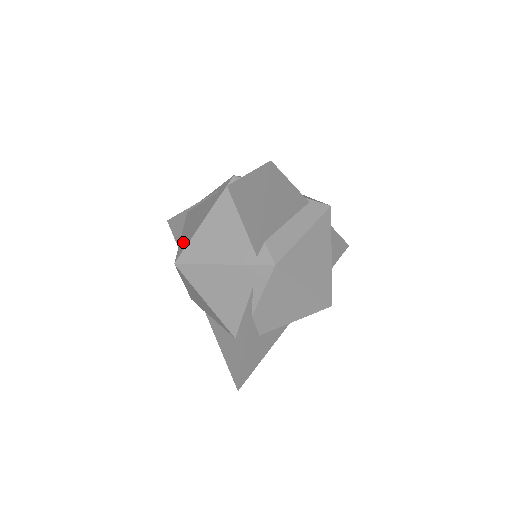
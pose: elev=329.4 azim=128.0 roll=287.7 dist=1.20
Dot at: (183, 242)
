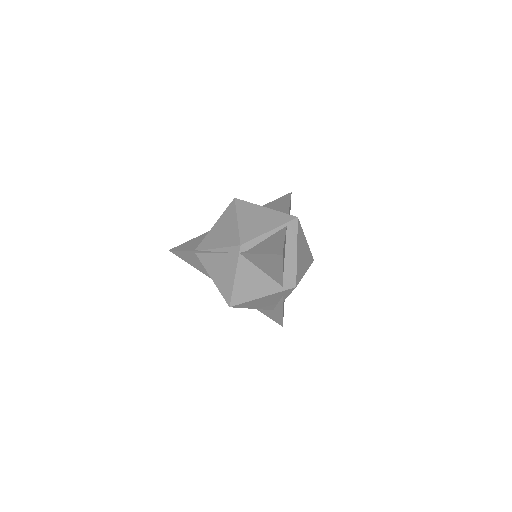
Dot at: (223, 290)
